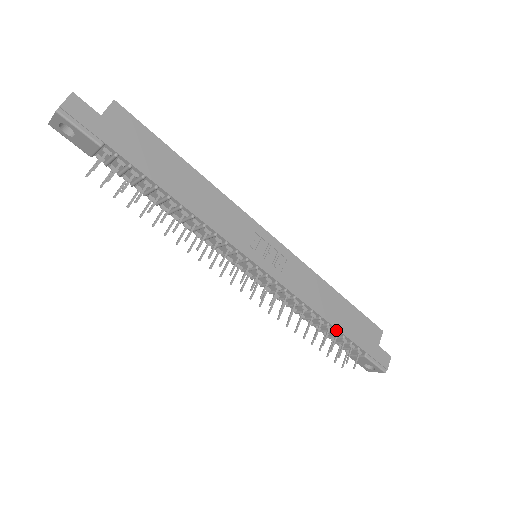
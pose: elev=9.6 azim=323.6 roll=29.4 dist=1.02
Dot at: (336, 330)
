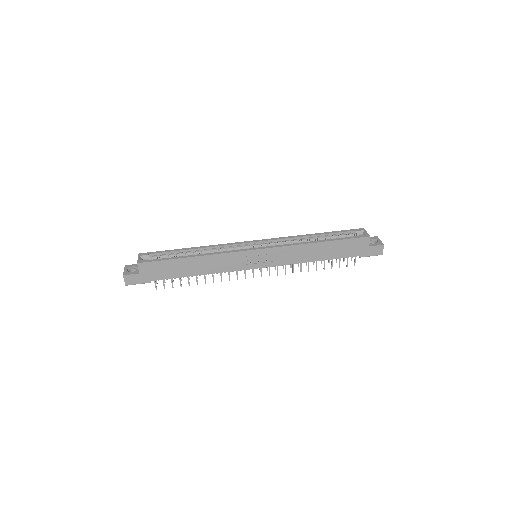
Dot at: occluded
